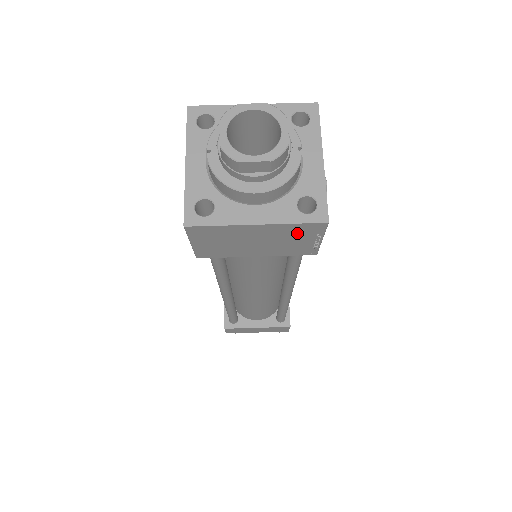
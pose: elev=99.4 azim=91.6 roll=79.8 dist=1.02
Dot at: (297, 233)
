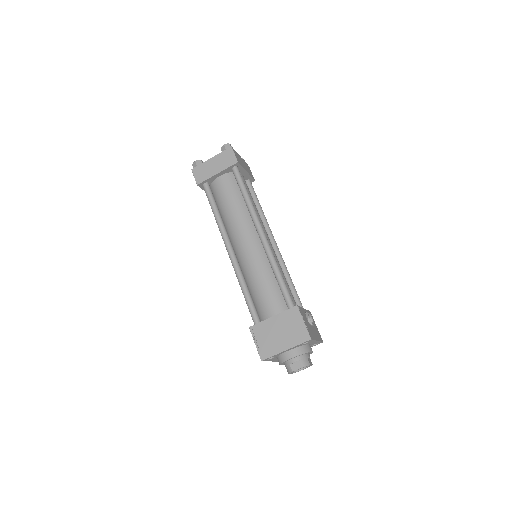
Dot at: occluded
